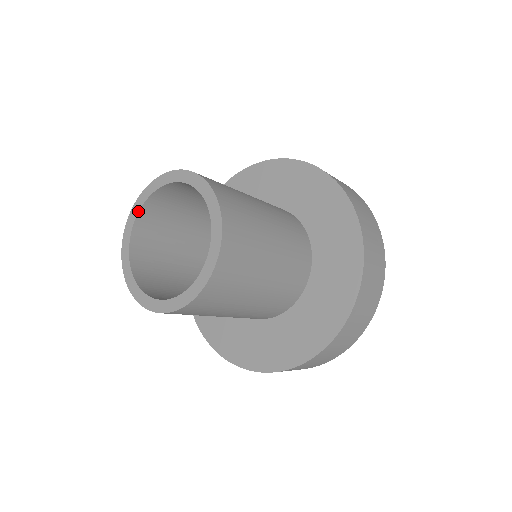
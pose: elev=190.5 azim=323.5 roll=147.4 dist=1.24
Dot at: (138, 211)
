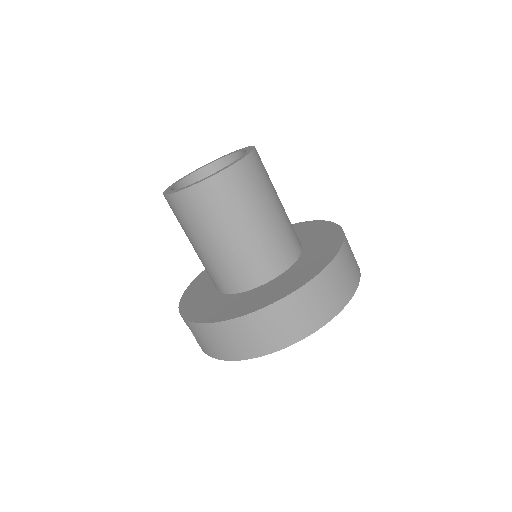
Dot at: (196, 170)
